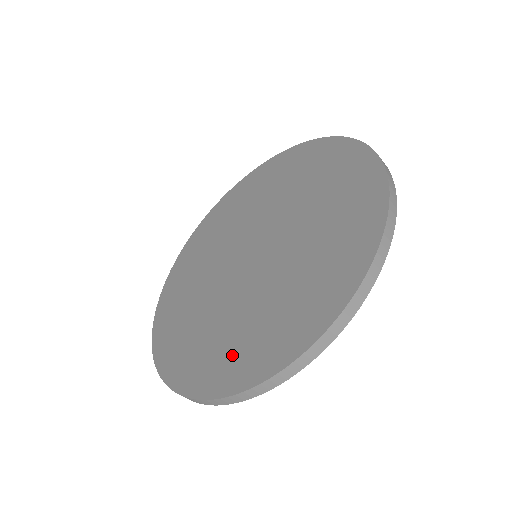
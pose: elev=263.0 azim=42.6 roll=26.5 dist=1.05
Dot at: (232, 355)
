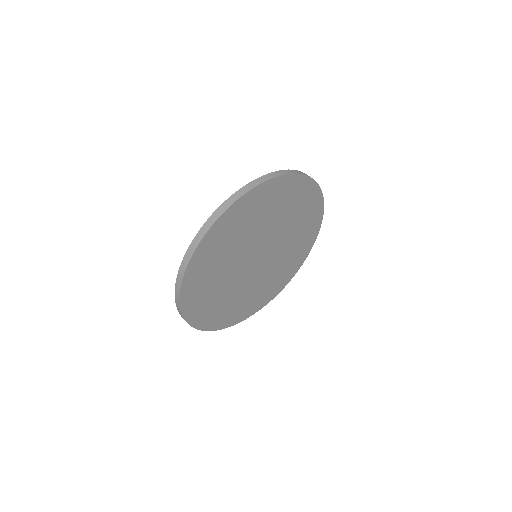
Dot at: occluded
